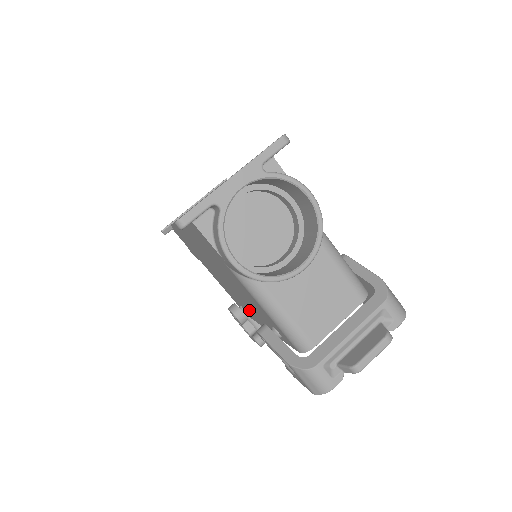
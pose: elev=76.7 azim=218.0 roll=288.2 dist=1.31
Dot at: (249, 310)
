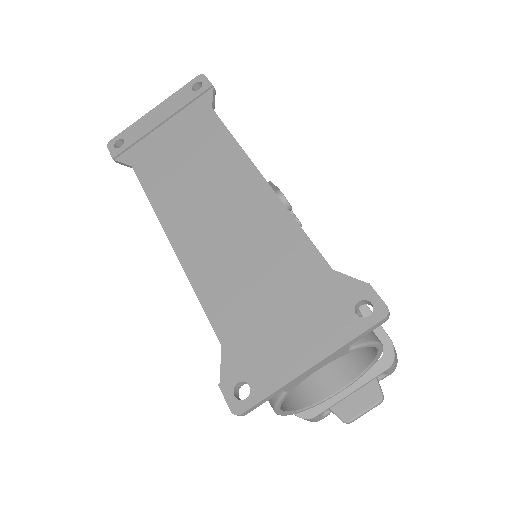
Dot at: occluded
